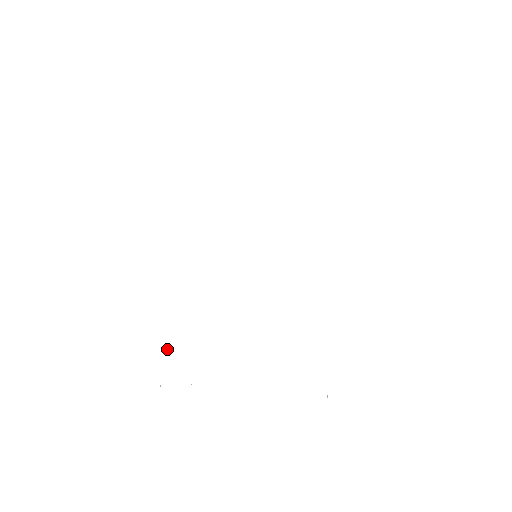
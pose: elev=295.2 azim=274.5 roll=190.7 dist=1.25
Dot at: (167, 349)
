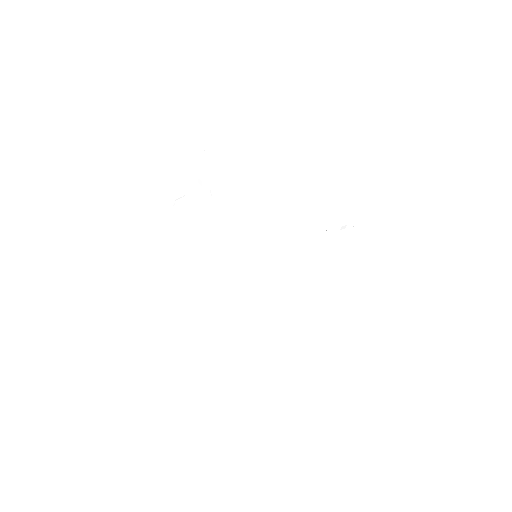
Dot at: (197, 308)
